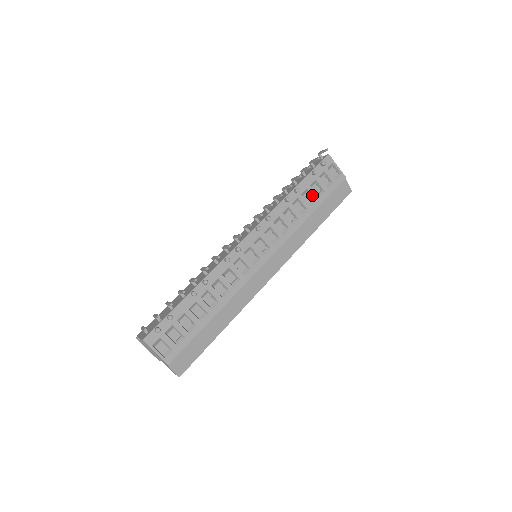
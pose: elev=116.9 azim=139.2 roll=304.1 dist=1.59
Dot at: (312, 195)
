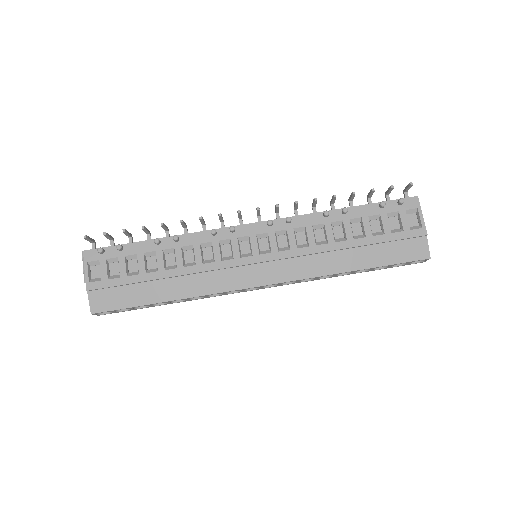
Dot at: (364, 228)
